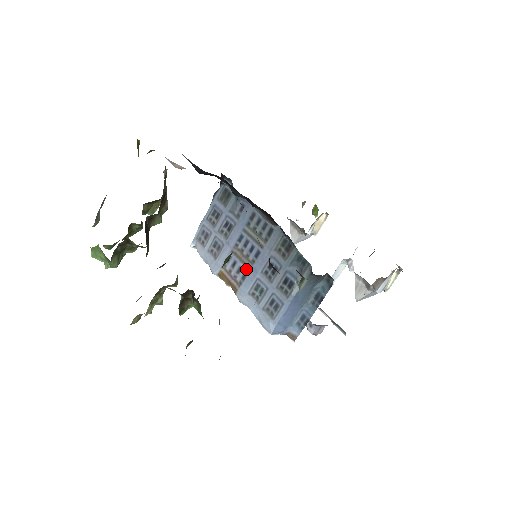
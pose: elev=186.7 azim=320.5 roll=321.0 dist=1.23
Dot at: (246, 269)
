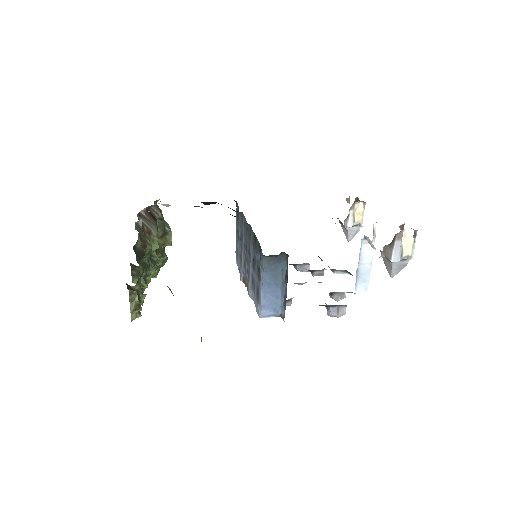
Dot at: (248, 269)
